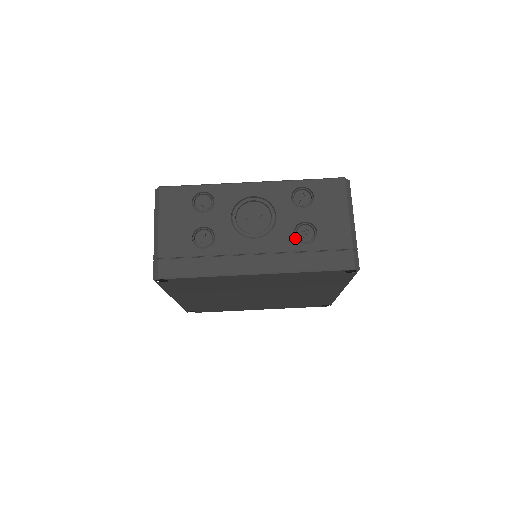
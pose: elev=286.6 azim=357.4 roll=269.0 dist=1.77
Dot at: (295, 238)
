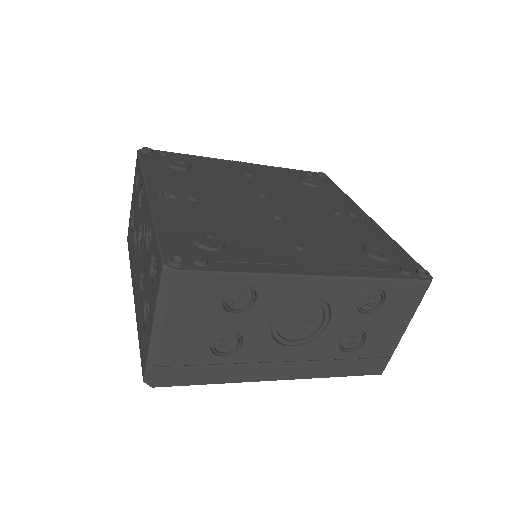
Dot at: (339, 347)
